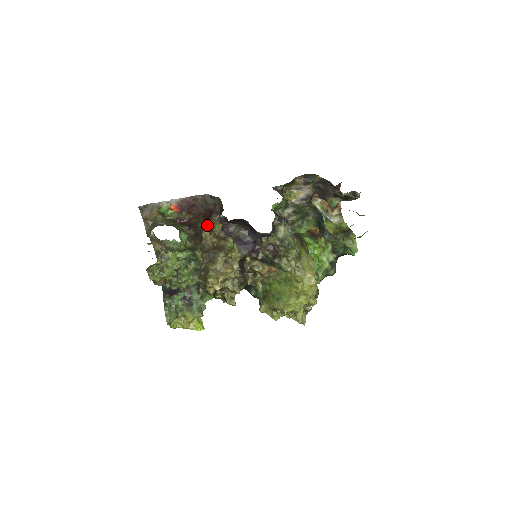
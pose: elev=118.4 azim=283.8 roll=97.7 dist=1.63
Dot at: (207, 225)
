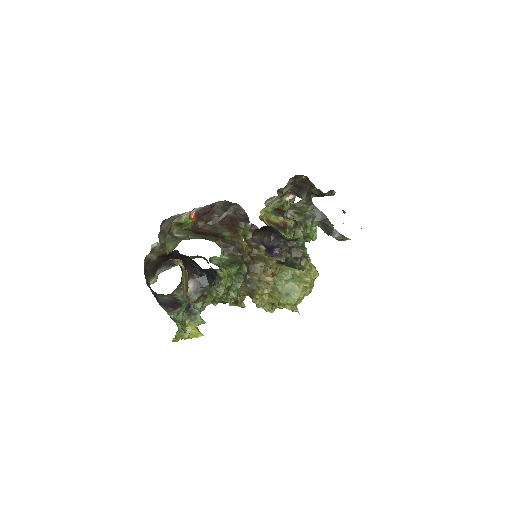
Dot at: (242, 235)
